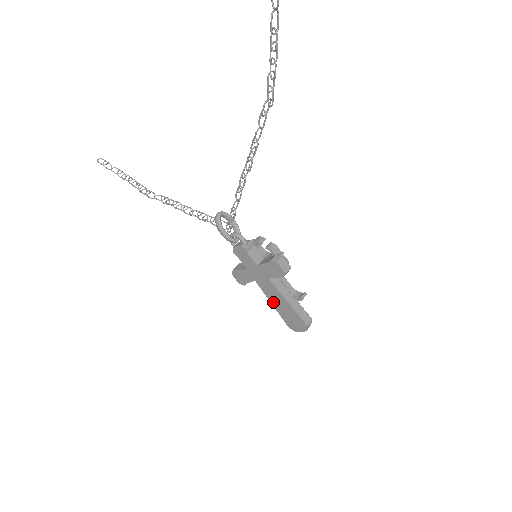
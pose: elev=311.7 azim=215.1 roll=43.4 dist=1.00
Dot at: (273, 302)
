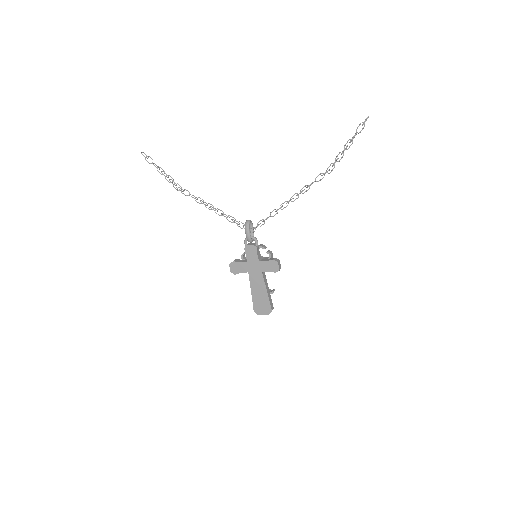
Dot at: (253, 290)
